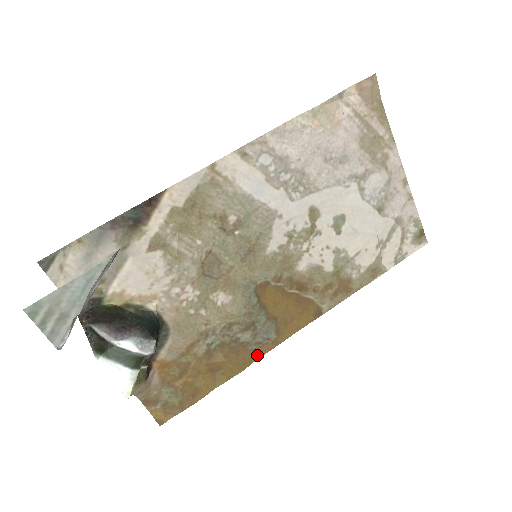
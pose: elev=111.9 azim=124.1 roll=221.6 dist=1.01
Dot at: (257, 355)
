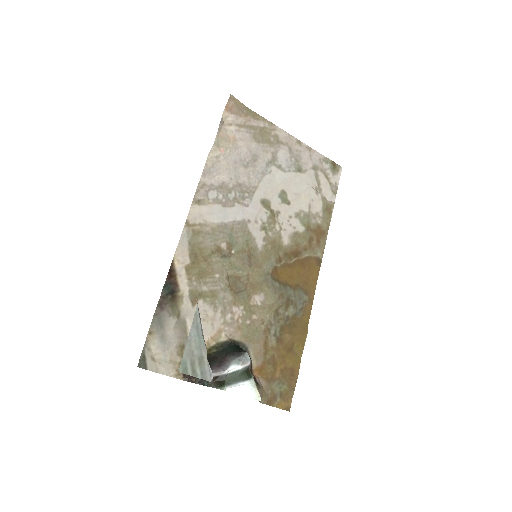
Dot at: (307, 317)
